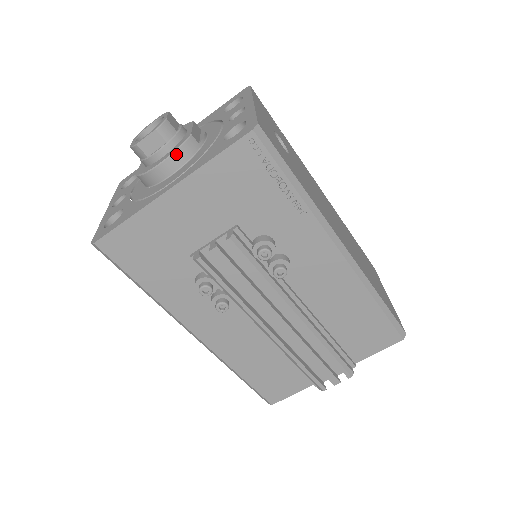
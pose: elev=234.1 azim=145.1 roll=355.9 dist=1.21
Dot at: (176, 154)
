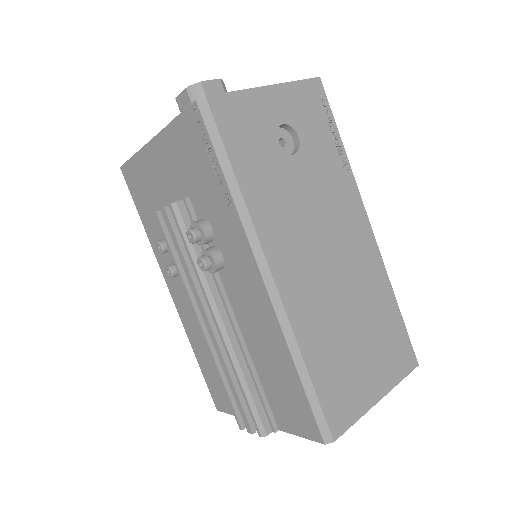
Dot at: occluded
